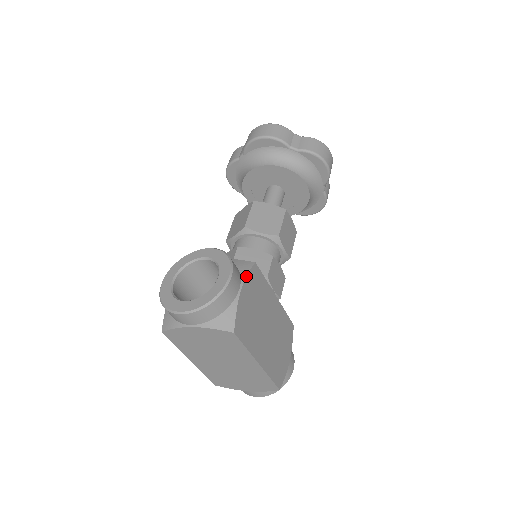
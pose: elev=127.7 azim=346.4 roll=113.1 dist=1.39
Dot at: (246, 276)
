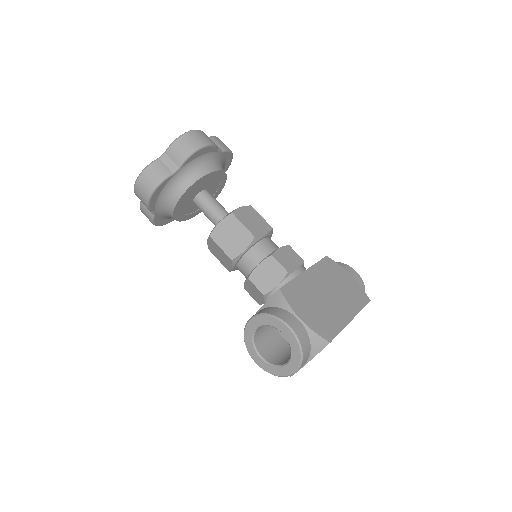
Dot at: (290, 307)
